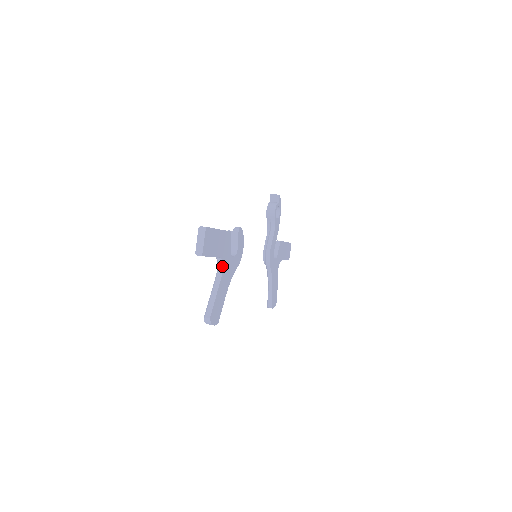
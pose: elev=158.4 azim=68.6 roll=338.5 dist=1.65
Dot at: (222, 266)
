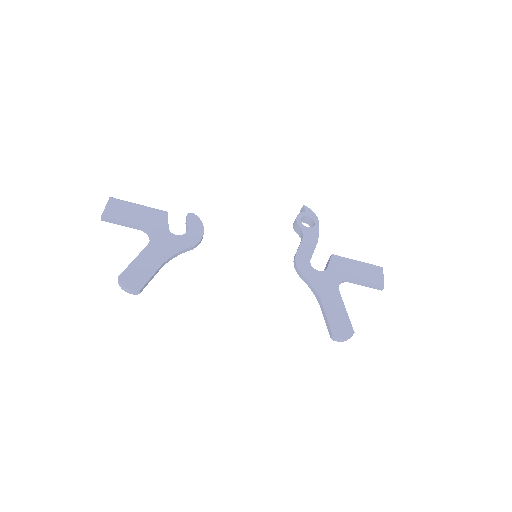
Dot at: (150, 238)
